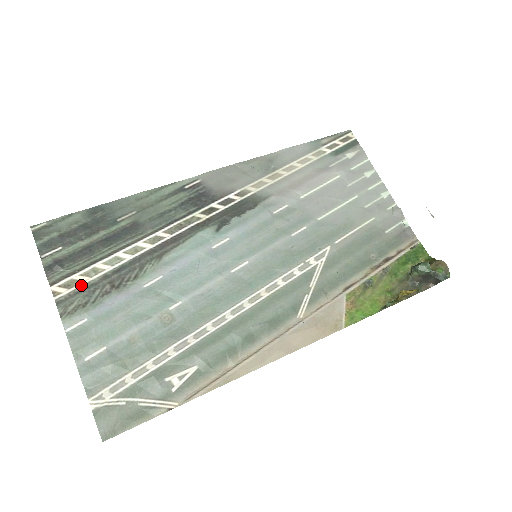
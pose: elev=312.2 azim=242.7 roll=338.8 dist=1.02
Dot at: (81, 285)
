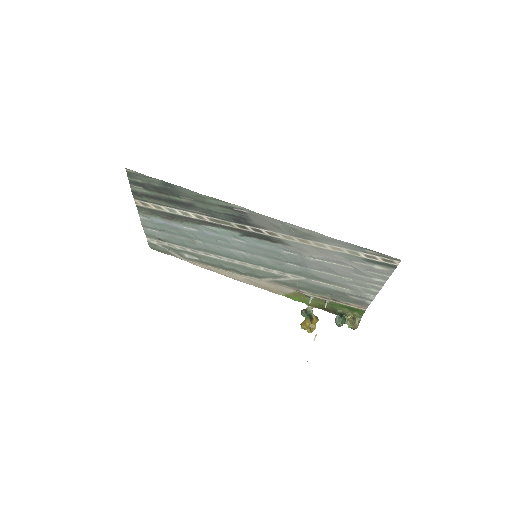
Dot at: (151, 208)
